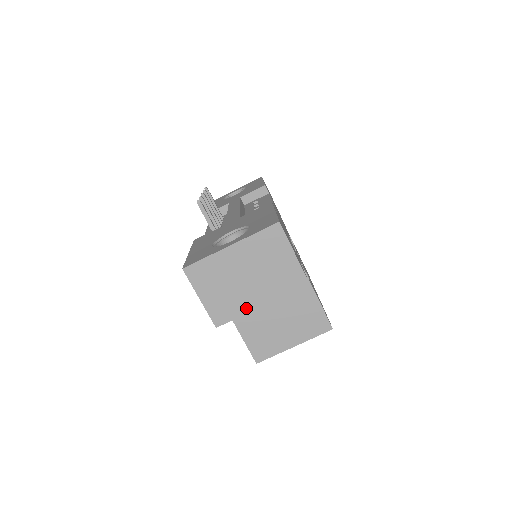
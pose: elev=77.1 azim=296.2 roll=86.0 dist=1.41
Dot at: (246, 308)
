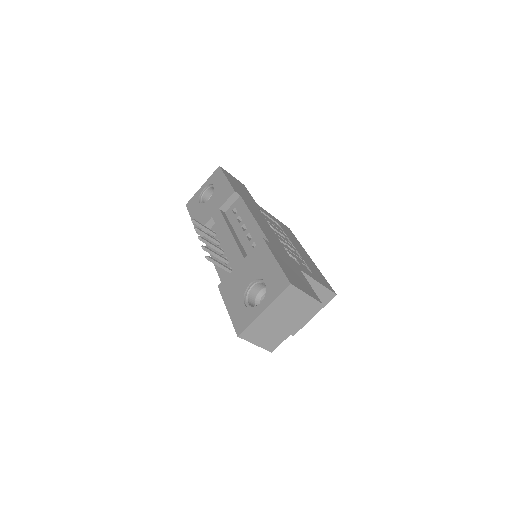
Dot at: (287, 335)
